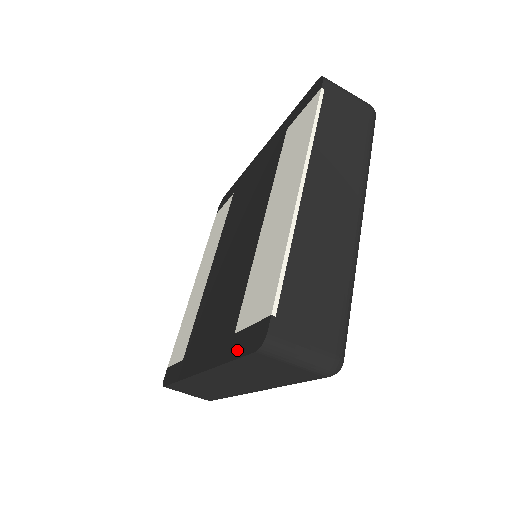
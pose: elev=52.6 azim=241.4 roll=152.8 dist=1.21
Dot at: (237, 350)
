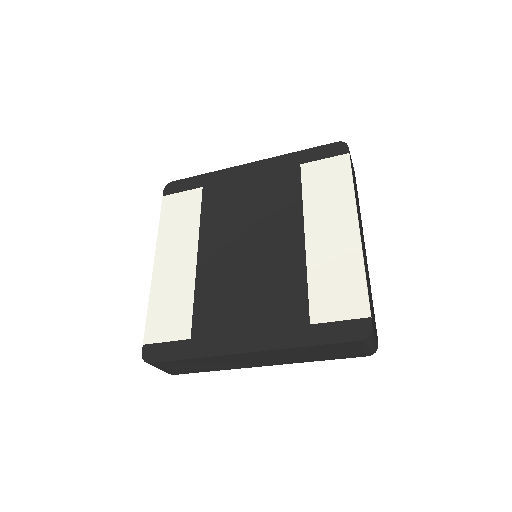
Dot at: (326, 337)
